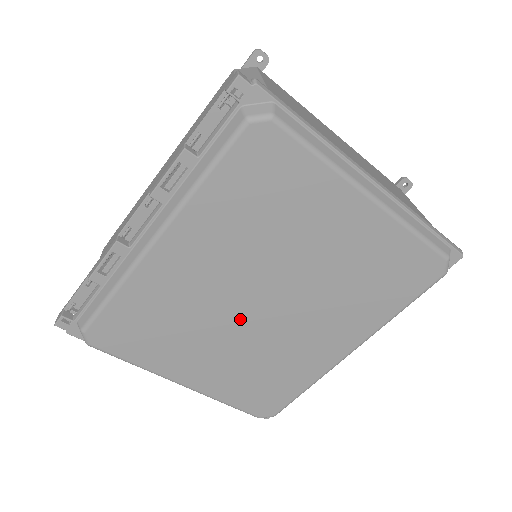
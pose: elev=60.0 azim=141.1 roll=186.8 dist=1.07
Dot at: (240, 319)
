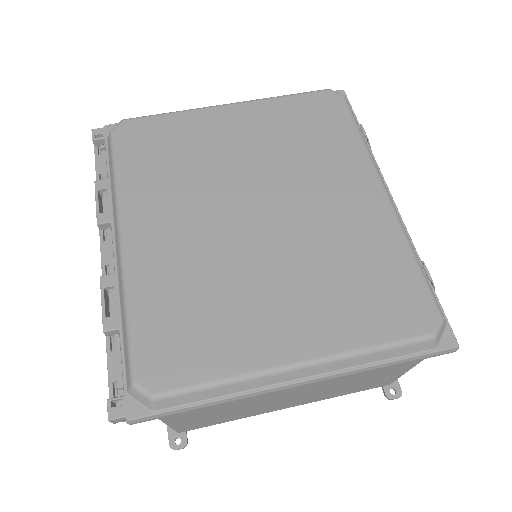
Dot at: (257, 241)
